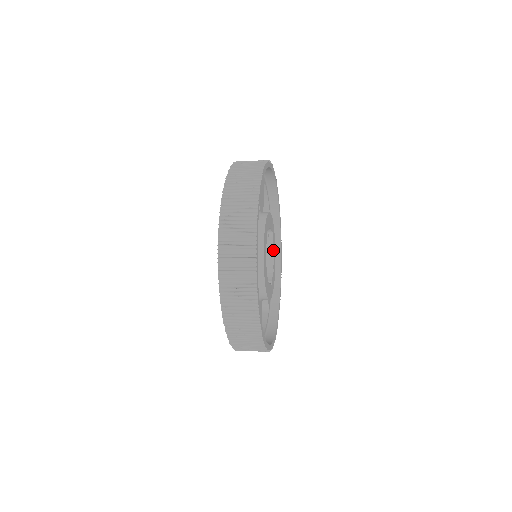
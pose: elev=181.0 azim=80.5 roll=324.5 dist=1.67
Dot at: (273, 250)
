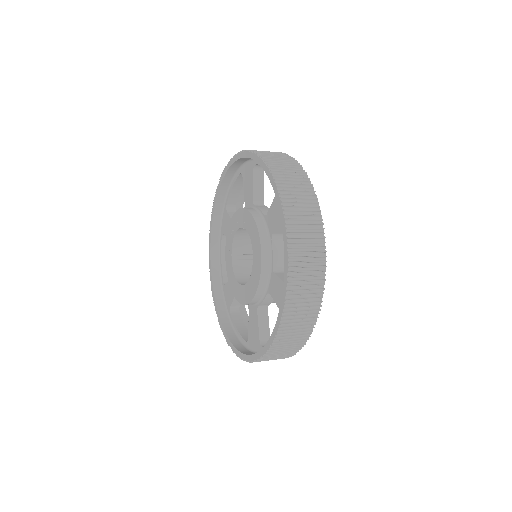
Dot at: occluded
